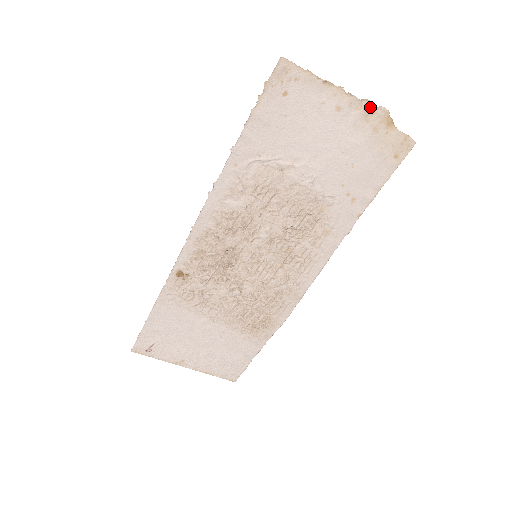
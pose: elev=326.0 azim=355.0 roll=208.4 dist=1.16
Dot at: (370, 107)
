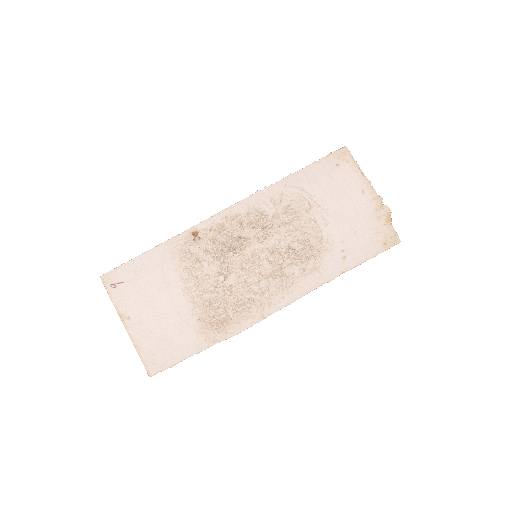
Dot at: (381, 202)
